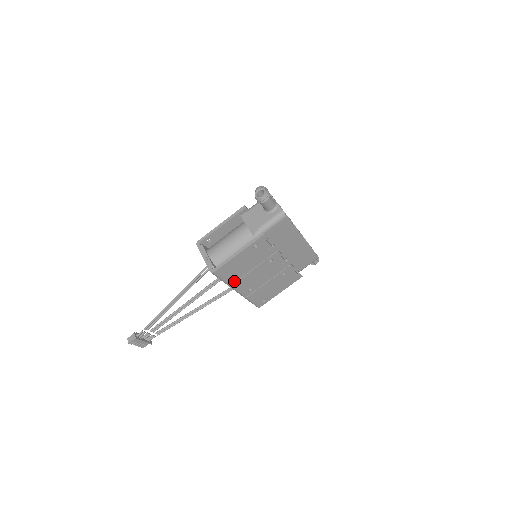
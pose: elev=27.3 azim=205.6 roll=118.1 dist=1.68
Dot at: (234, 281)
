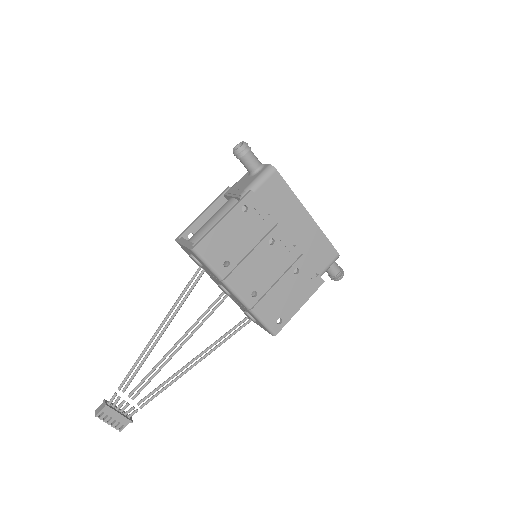
Dot at: (227, 271)
